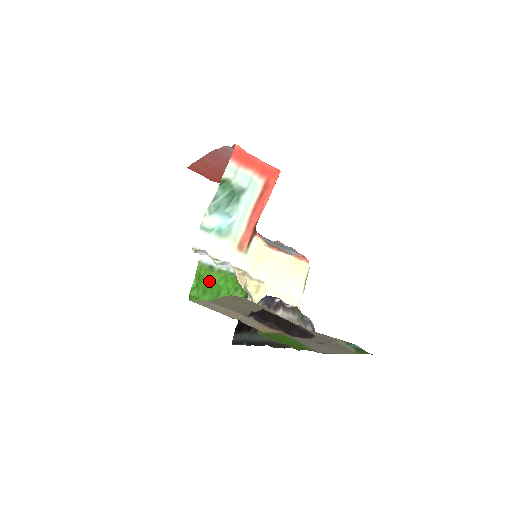
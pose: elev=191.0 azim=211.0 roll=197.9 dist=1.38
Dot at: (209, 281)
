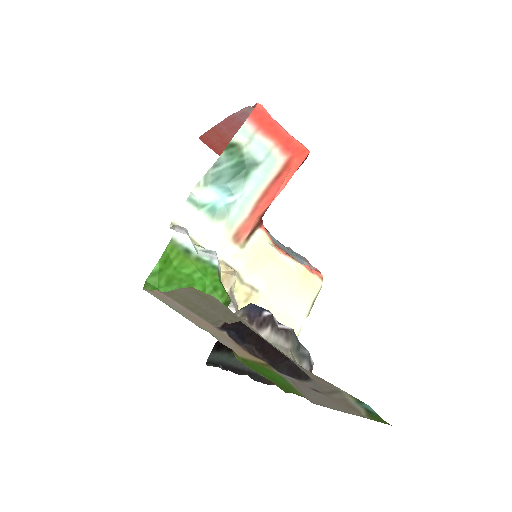
Dot at: (180, 269)
